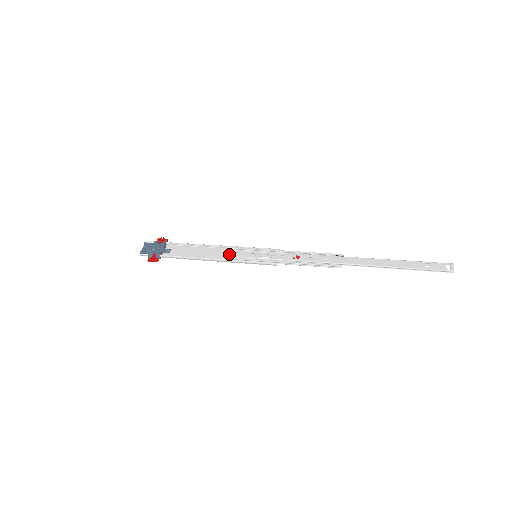
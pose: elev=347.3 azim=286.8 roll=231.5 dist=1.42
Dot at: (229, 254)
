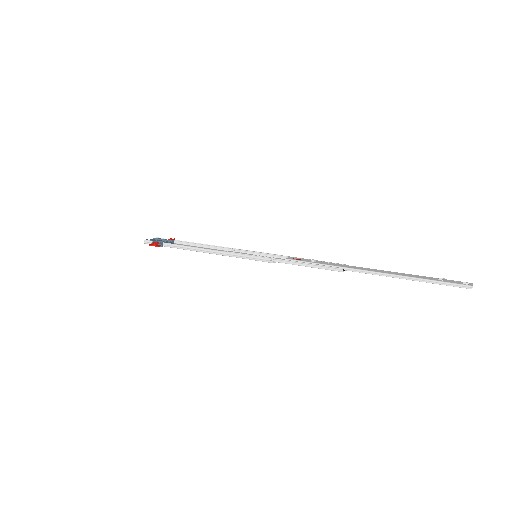
Dot at: (230, 251)
